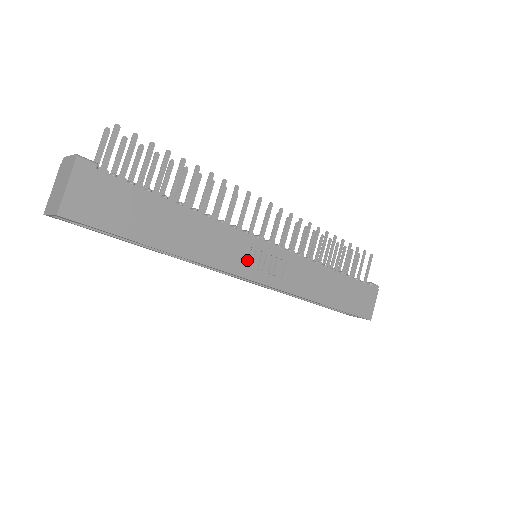
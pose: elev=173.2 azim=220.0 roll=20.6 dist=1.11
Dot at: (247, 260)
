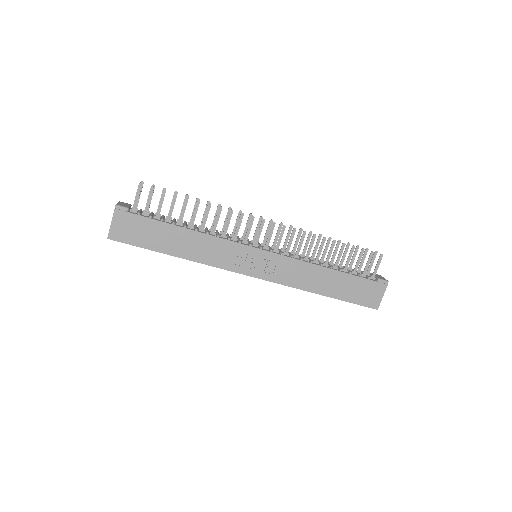
Dot at: (240, 261)
